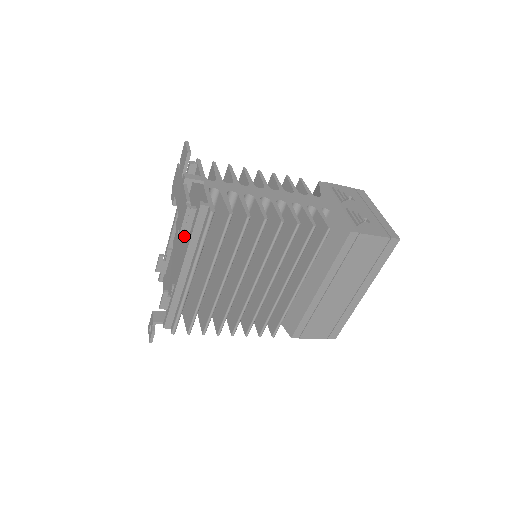
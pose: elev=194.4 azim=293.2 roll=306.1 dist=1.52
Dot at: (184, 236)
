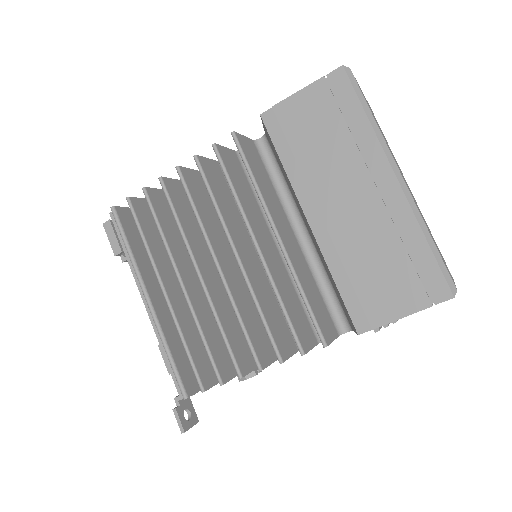
Dot at: occluded
